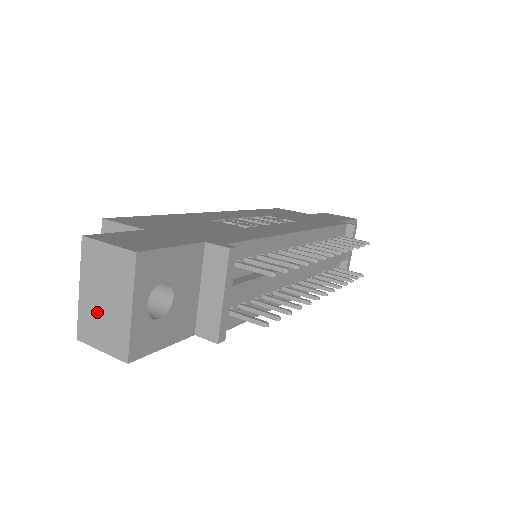
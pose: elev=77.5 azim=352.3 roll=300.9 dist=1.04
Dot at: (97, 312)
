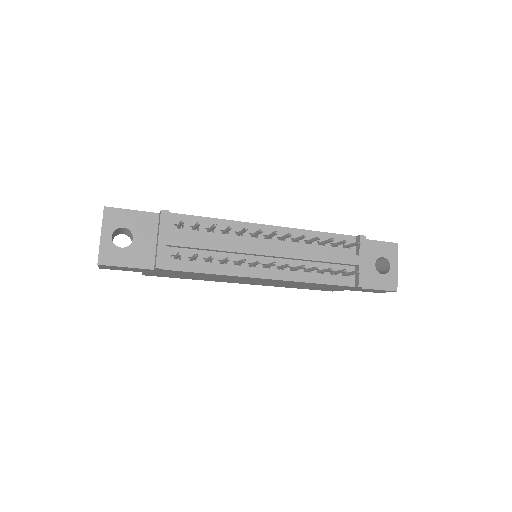
Dot at: occluded
